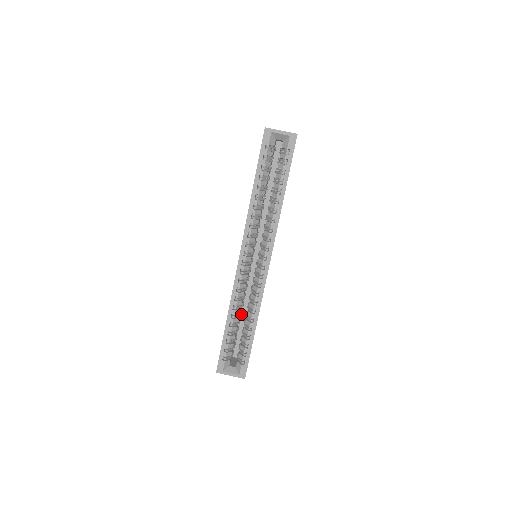
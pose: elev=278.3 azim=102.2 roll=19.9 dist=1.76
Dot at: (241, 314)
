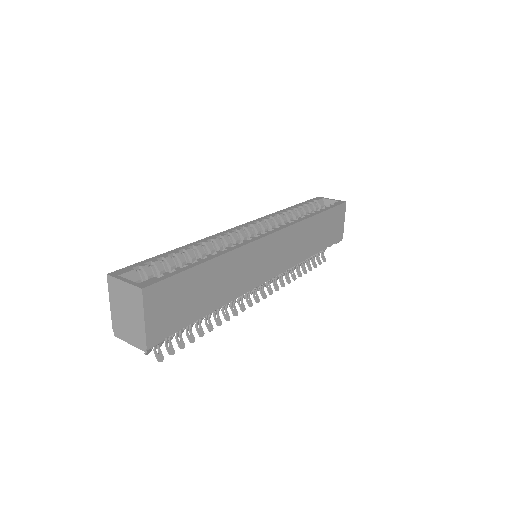
Dot at: occluded
